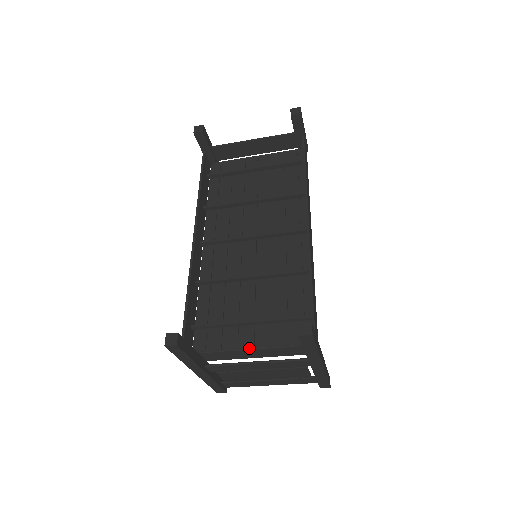
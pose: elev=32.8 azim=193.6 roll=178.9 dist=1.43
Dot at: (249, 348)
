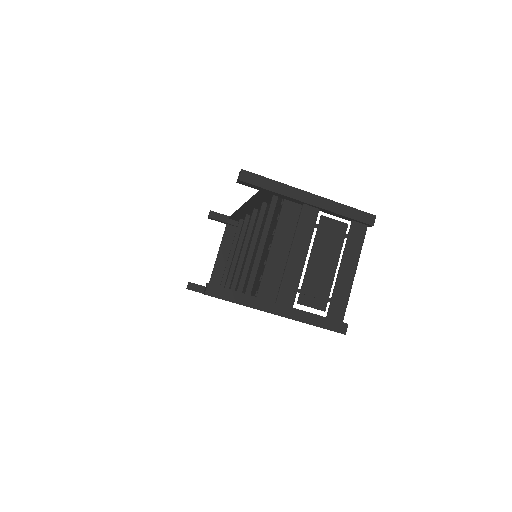
Dot at: (269, 249)
